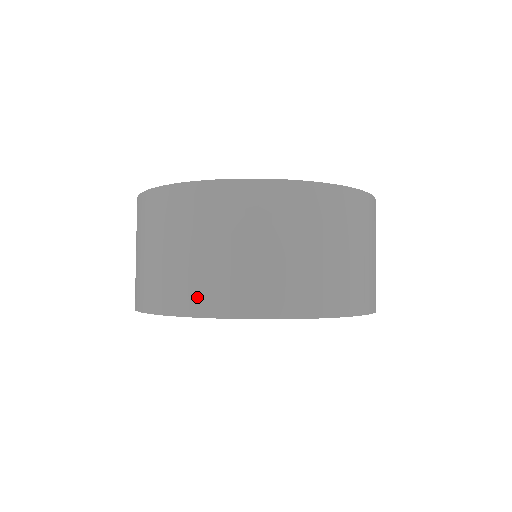
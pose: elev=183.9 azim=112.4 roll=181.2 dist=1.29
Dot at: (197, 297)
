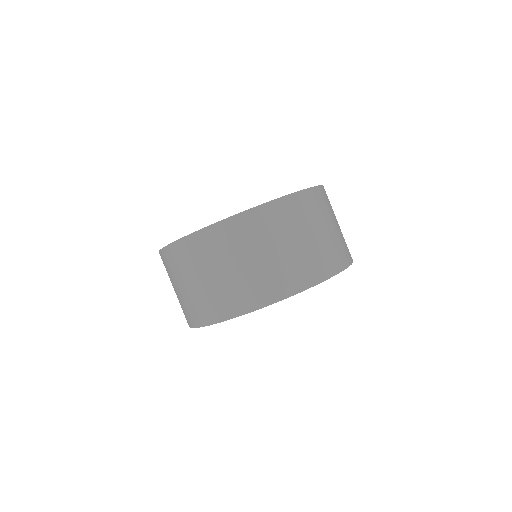
Dot at: (299, 278)
